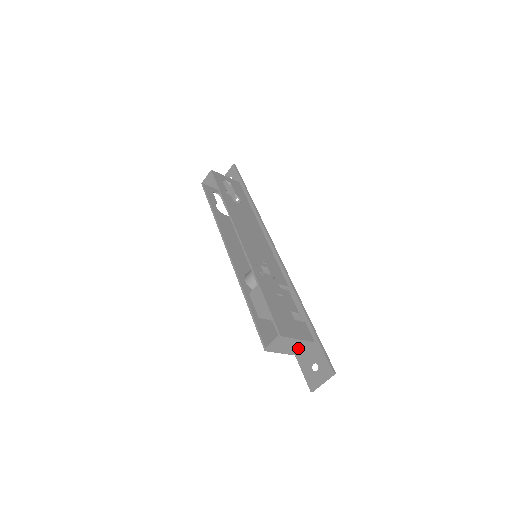
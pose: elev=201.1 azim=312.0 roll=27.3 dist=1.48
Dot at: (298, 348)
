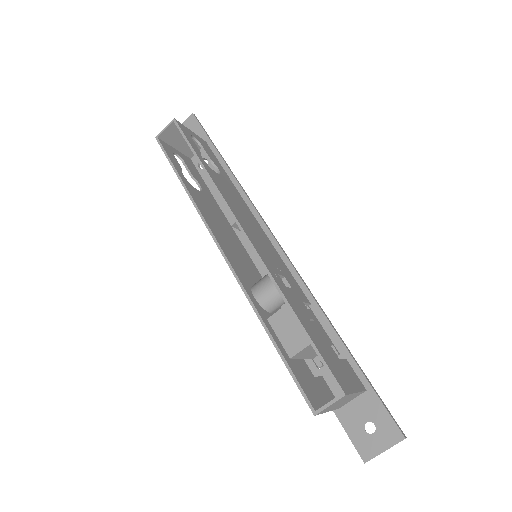
Dot at: (346, 401)
